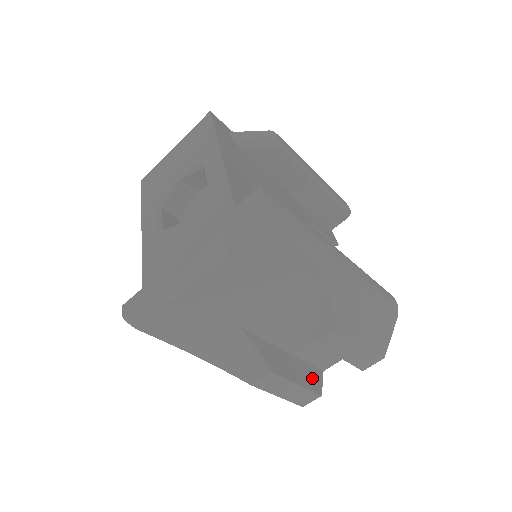
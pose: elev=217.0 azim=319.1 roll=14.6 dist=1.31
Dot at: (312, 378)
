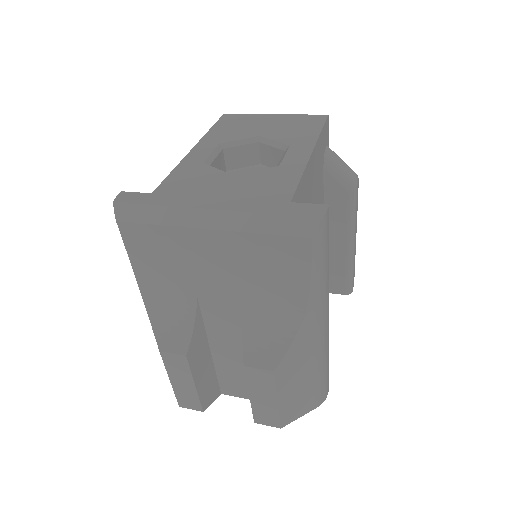
Dot at: (209, 391)
